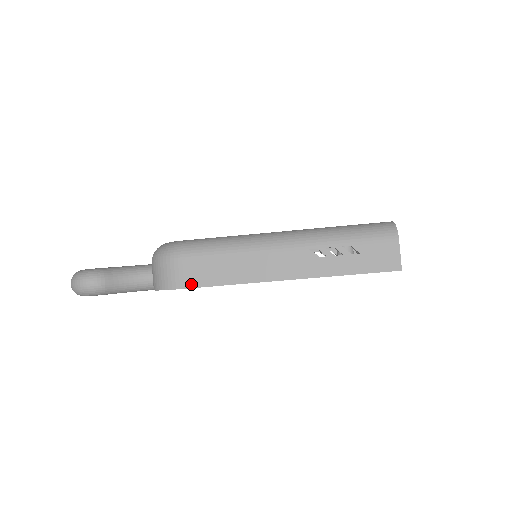
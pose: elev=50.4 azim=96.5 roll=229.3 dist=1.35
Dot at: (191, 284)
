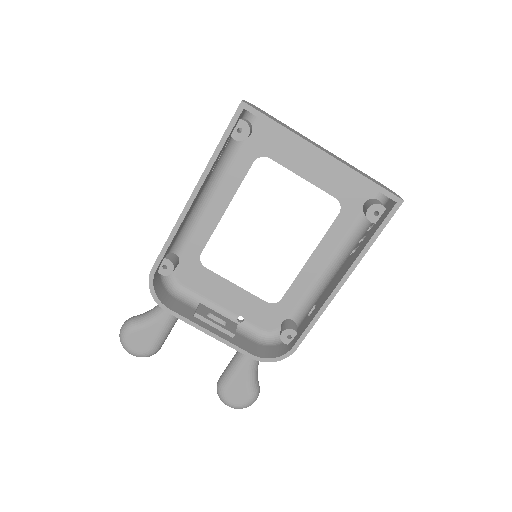
Dot at: (156, 262)
